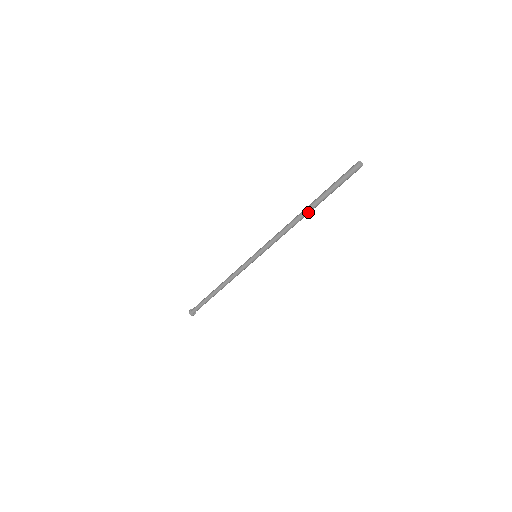
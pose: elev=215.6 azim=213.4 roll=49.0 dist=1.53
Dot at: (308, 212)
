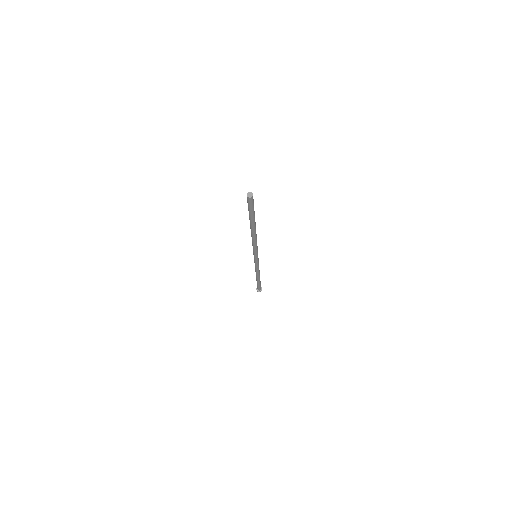
Dot at: (253, 229)
